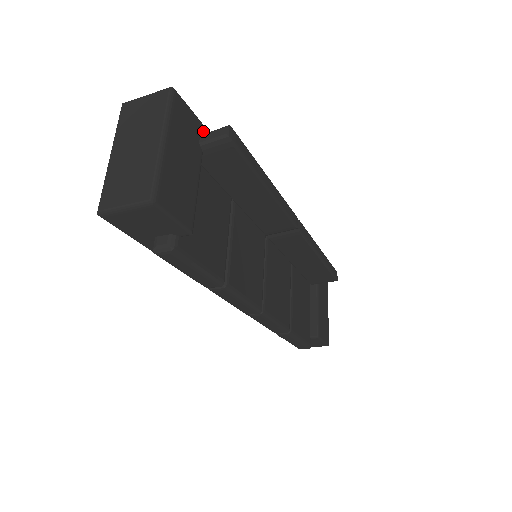
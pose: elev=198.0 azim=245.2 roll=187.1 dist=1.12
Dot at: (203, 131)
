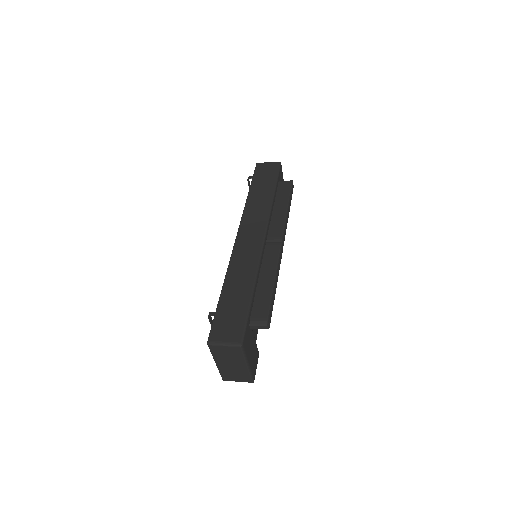
Dot at: (249, 321)
